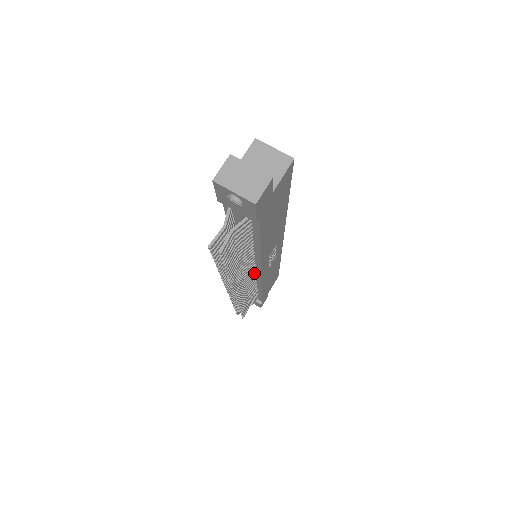
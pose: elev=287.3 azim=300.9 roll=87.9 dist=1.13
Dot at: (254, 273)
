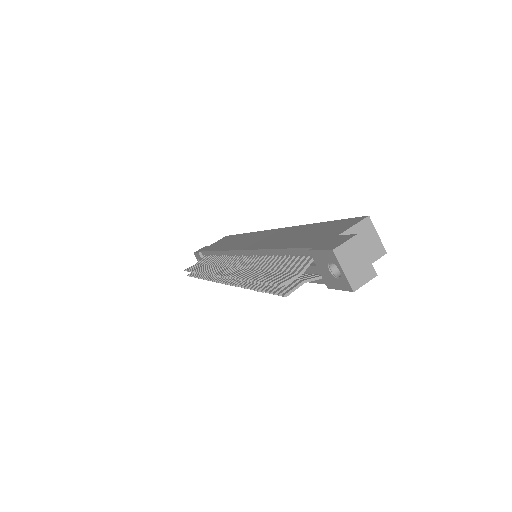
Dot at: occluded
